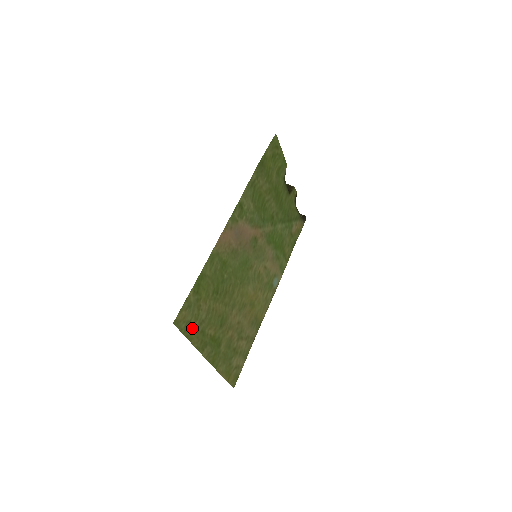
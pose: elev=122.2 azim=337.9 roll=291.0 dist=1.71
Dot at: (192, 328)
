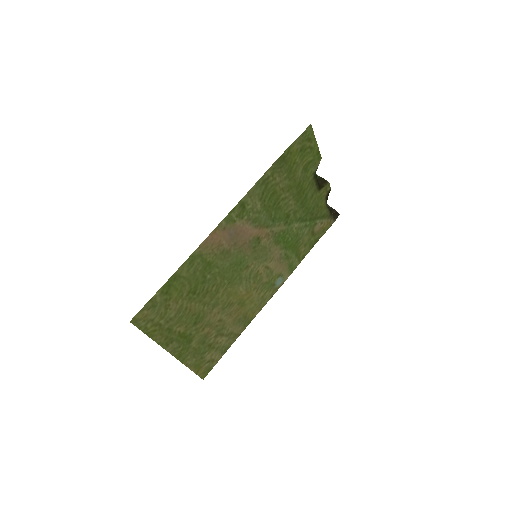
Dot at: (155, 326)
